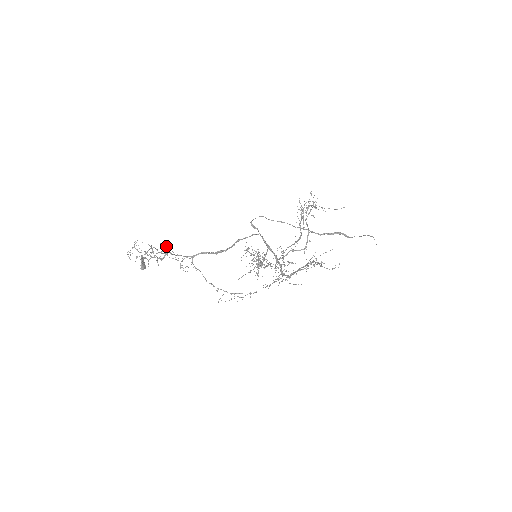
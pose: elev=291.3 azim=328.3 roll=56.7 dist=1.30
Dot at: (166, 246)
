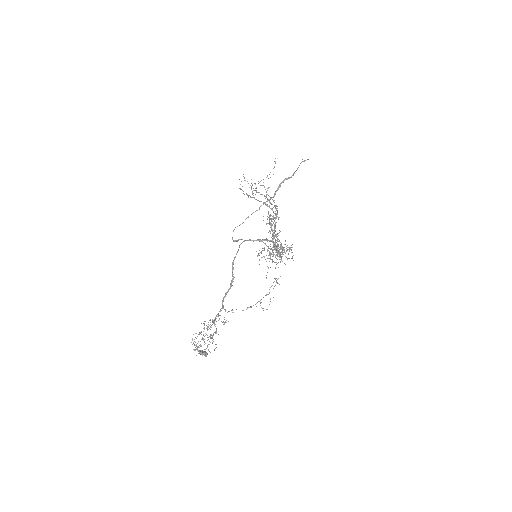
Dot at: occluded
